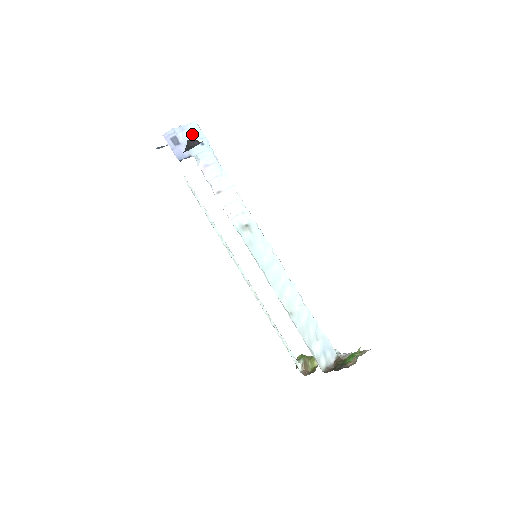
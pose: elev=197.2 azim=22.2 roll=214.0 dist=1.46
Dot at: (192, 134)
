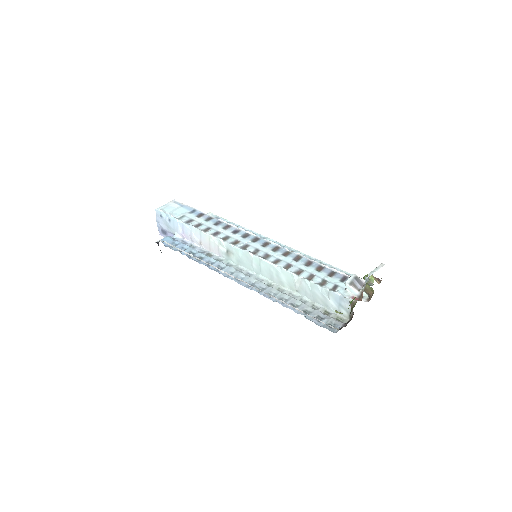
Dot at: (162, 219)
